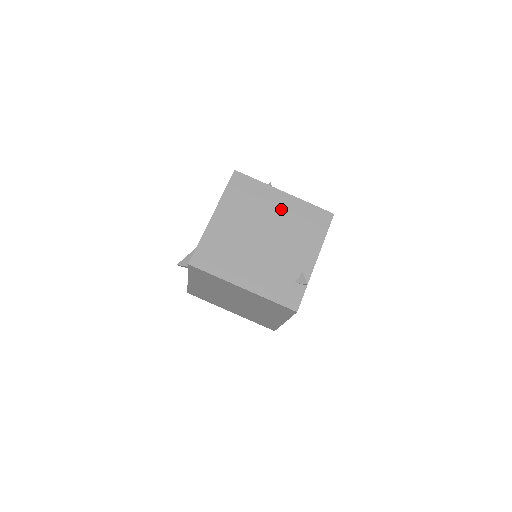
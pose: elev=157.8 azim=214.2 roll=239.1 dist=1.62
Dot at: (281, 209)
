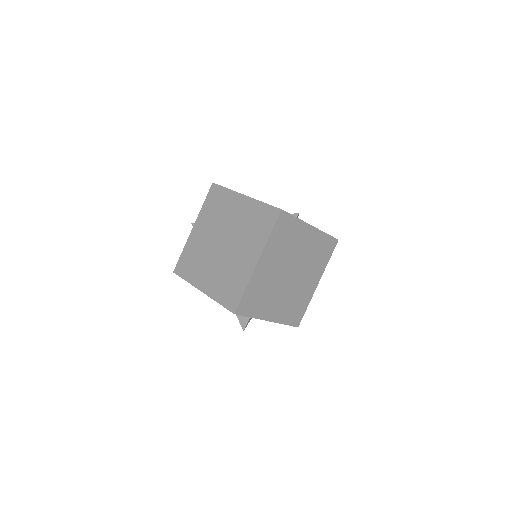
Dot at: occluded
